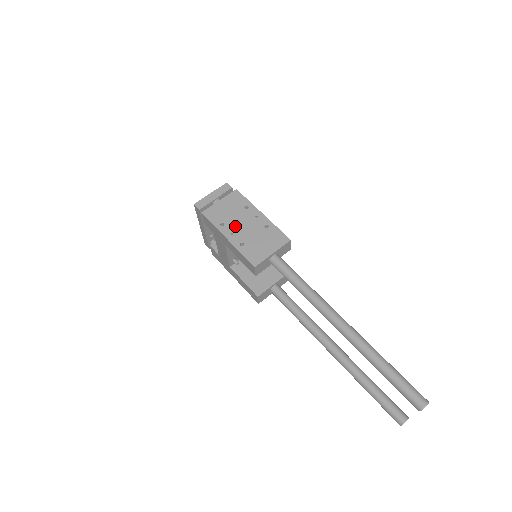
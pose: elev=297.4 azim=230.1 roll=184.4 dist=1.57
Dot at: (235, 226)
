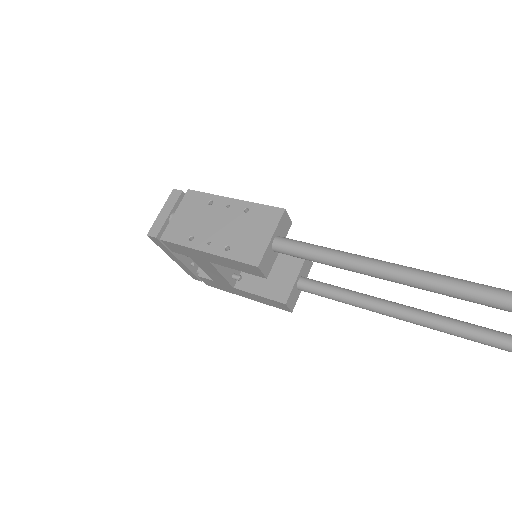
Dot at: (208, 232)
